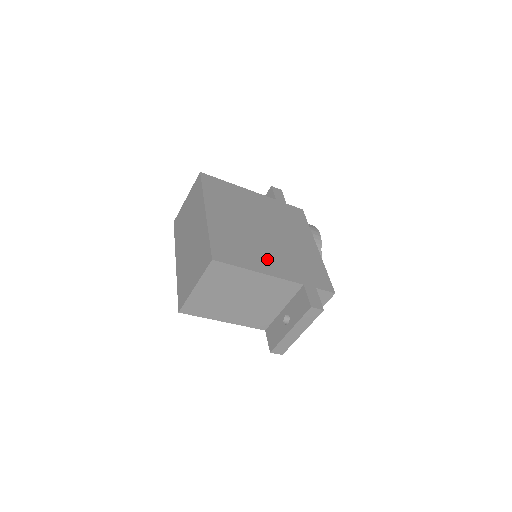
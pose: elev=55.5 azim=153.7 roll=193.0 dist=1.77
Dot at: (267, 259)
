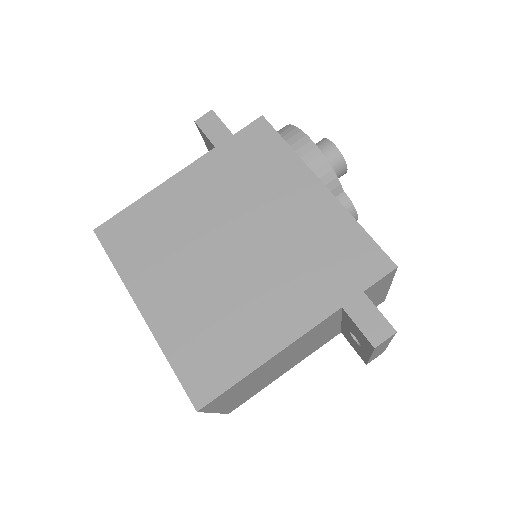
Dot at: (265, 314)
